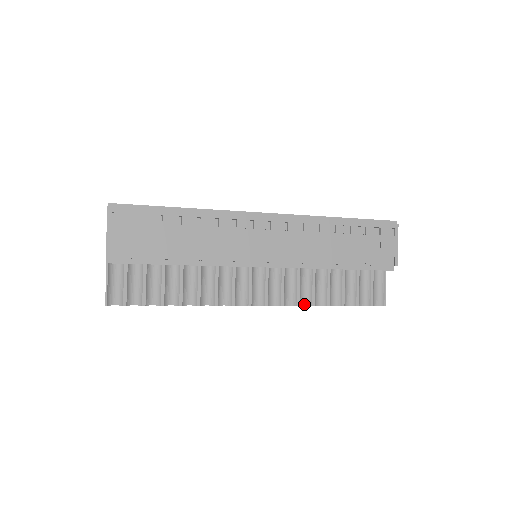
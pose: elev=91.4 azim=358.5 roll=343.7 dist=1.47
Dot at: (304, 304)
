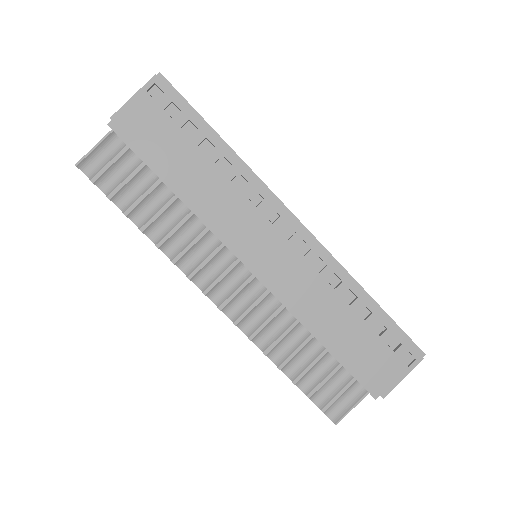
Dot at: (257, 344)
